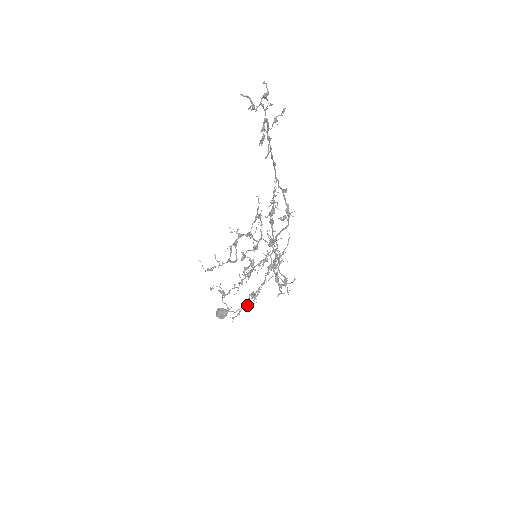
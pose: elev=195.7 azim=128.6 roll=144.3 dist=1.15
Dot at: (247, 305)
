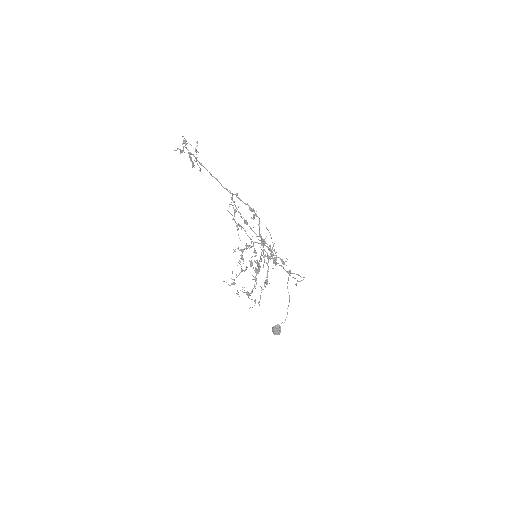
Dot at: (263, 289)
